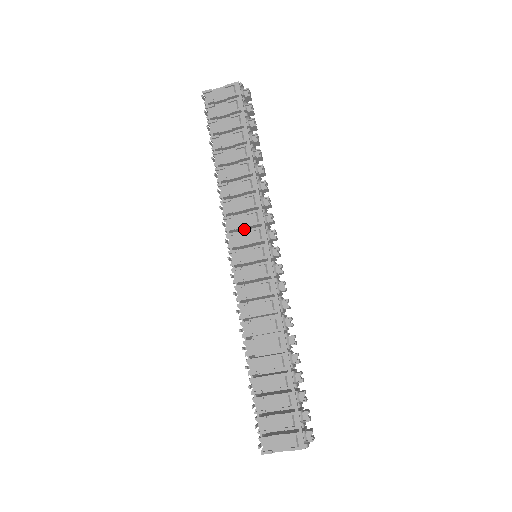
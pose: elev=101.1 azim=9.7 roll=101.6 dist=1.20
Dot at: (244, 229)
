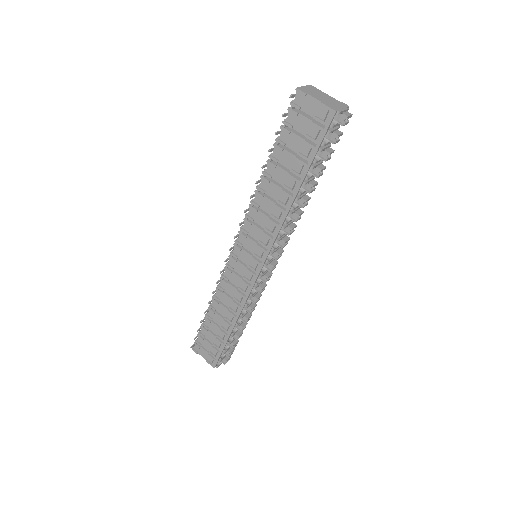
Dot at: occluded
